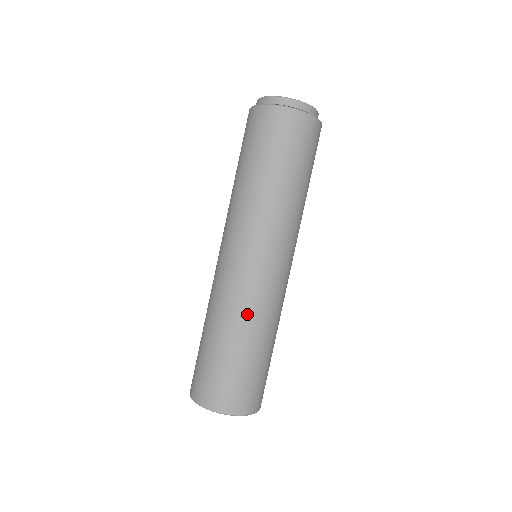
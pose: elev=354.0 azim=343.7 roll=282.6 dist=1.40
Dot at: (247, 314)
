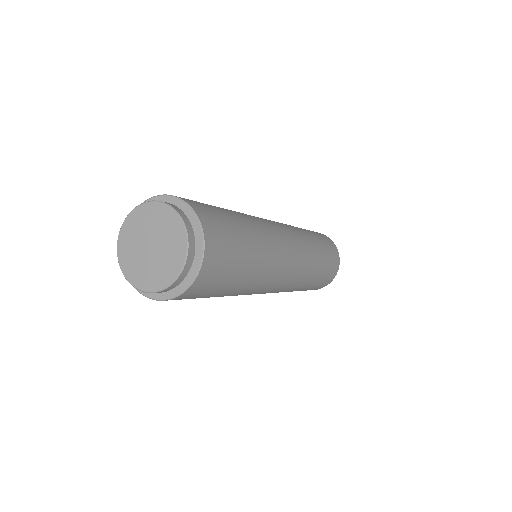
Dot at: (299, 285)
